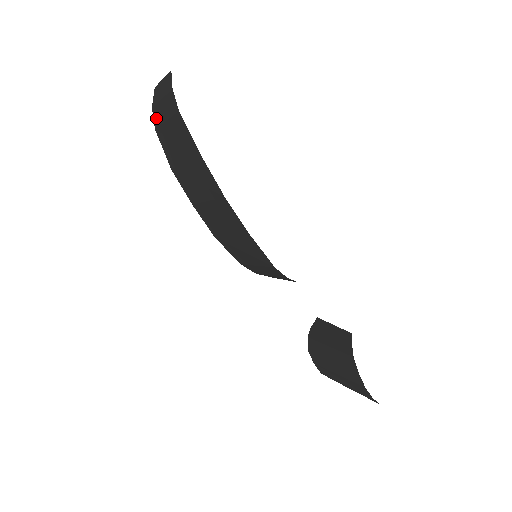
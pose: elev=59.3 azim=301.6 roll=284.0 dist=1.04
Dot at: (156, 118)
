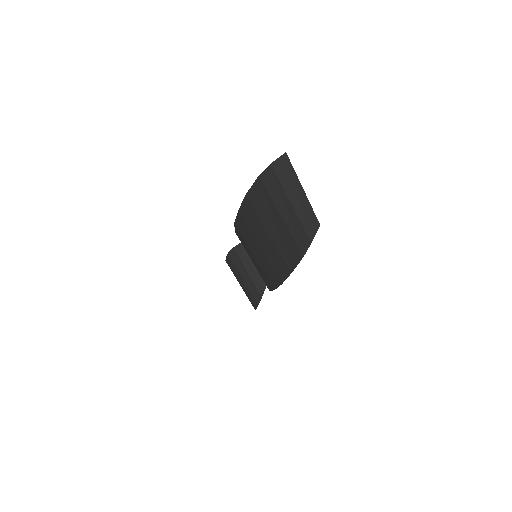
Dot at: (270, 182)
